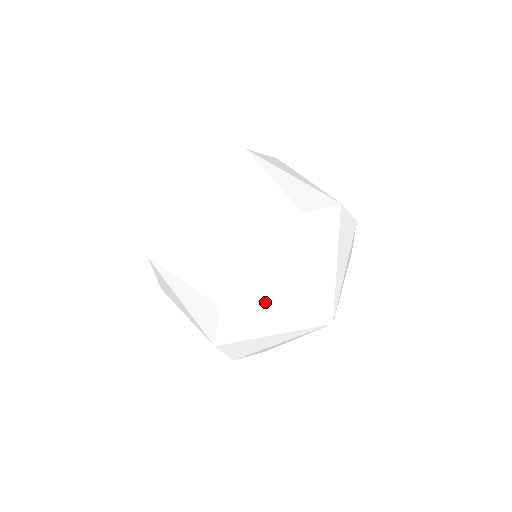
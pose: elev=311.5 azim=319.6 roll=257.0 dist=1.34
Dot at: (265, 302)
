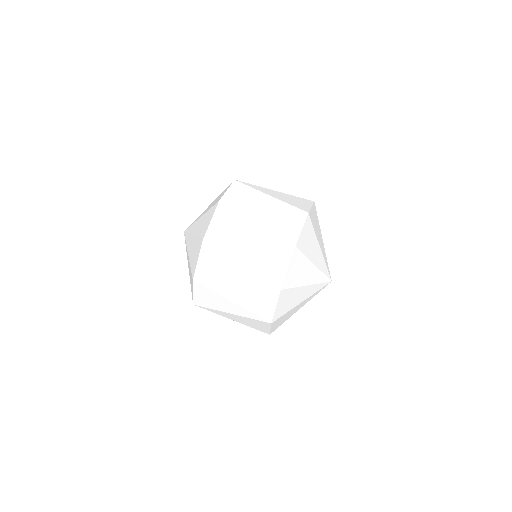
Dot at: (310, 251)
